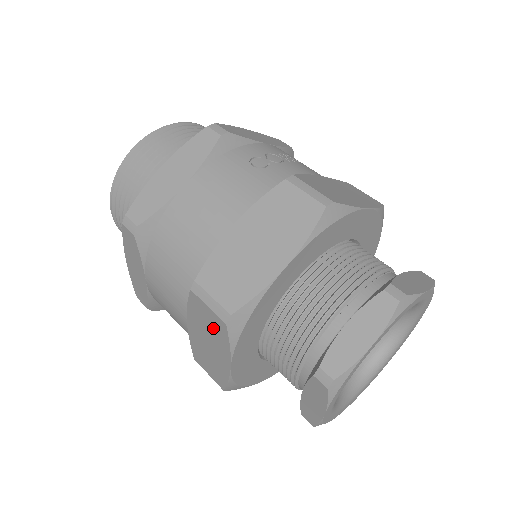
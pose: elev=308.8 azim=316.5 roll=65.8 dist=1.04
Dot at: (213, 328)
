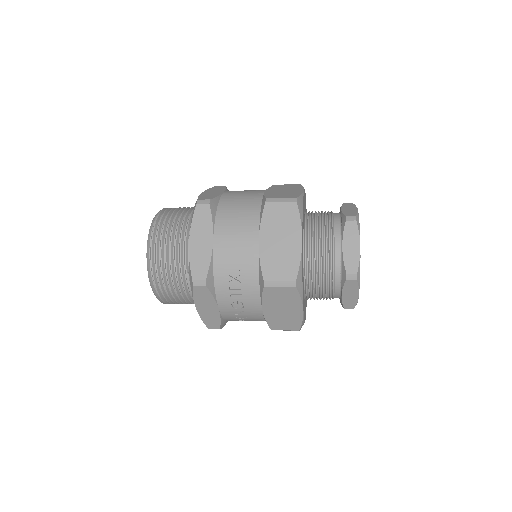
Dot at: (286, 218)
